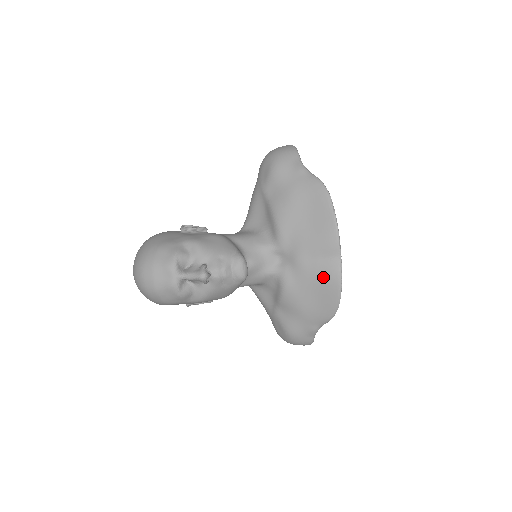
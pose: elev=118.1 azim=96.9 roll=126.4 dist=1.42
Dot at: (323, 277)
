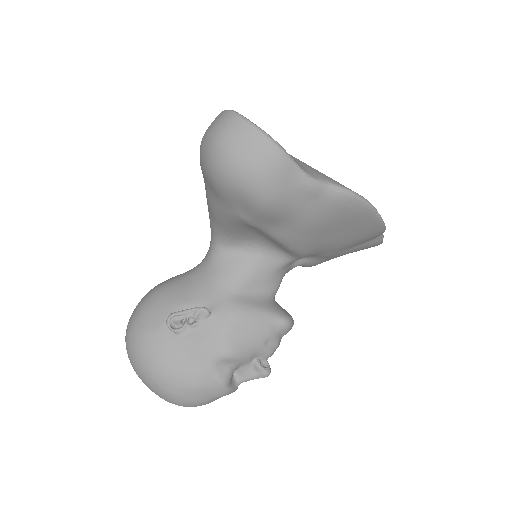
Dot at: occluded
